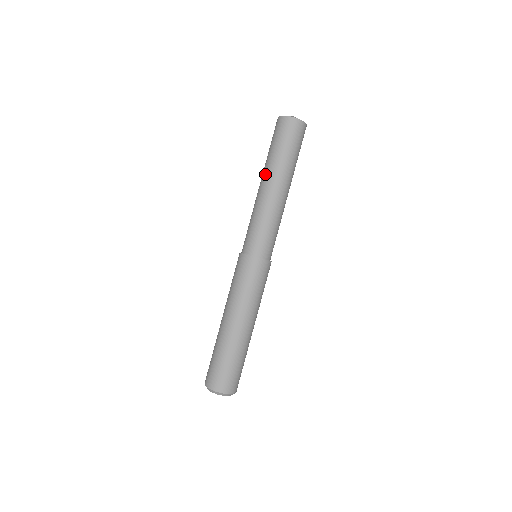
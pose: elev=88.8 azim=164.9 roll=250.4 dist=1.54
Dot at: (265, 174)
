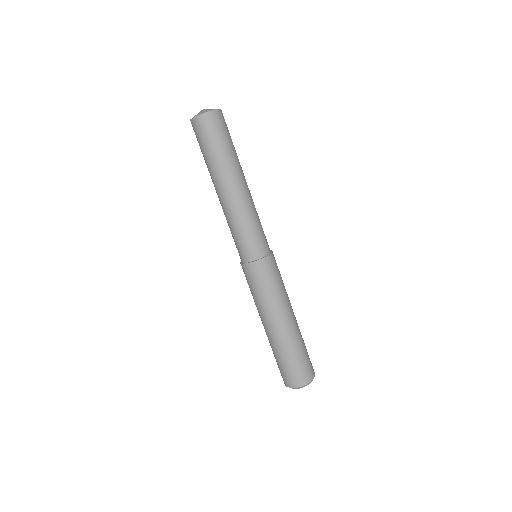
Dot at: occluded
